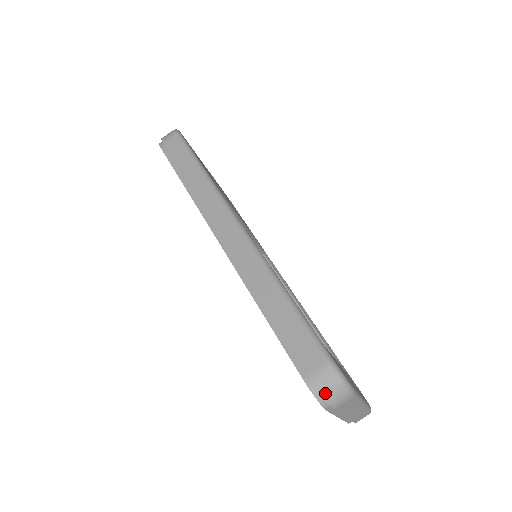
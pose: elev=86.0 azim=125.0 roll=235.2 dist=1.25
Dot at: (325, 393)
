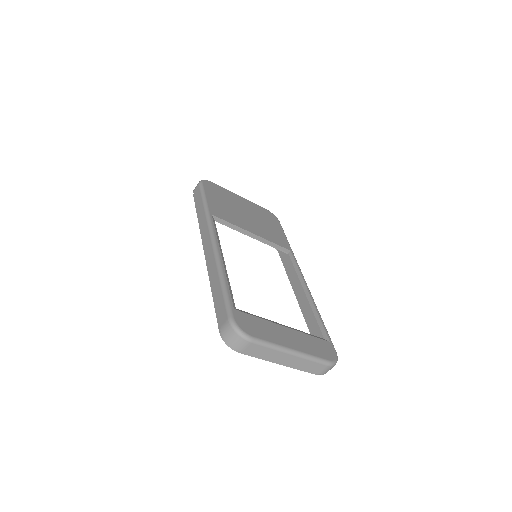
Dot at: (228, 339)
